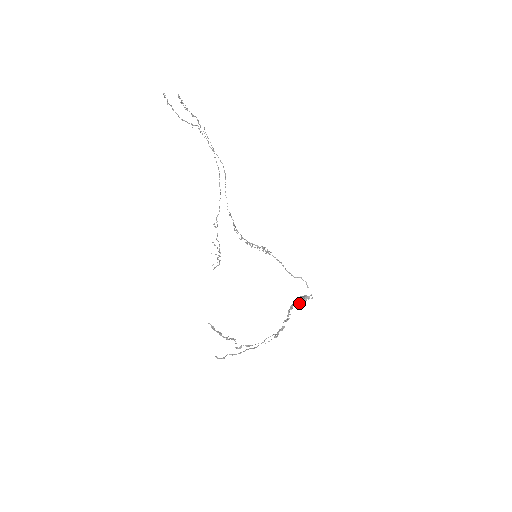
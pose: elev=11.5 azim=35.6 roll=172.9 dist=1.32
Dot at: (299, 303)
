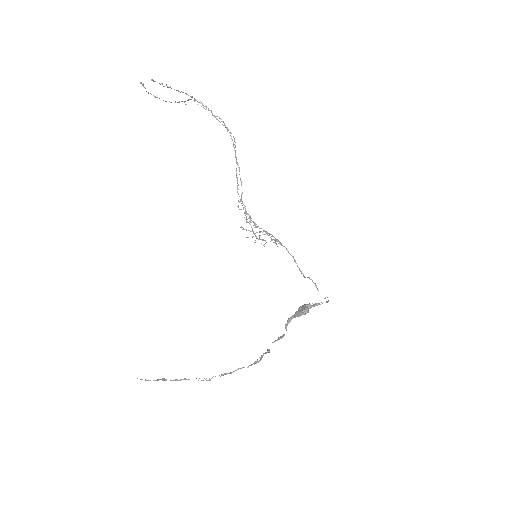
Dot at: (298, 315)
